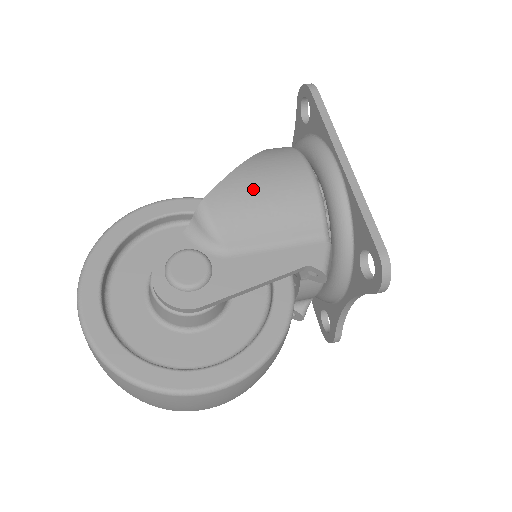
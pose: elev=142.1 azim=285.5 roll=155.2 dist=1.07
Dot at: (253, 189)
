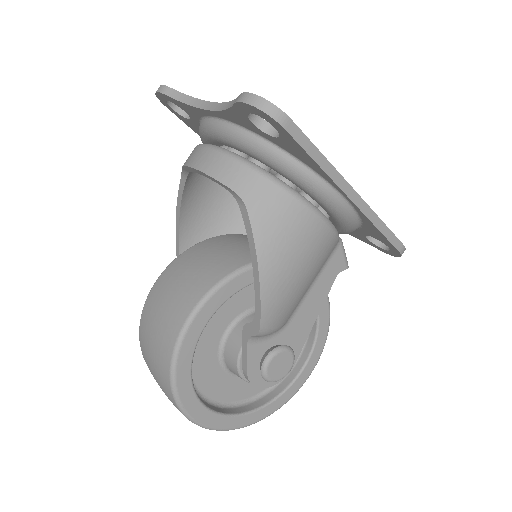
Dot at: (288, 281)
